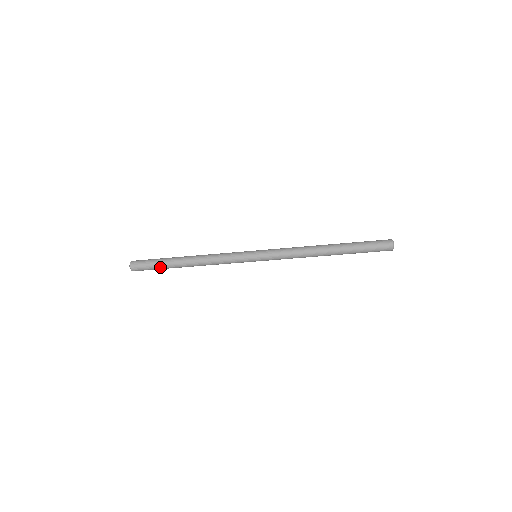
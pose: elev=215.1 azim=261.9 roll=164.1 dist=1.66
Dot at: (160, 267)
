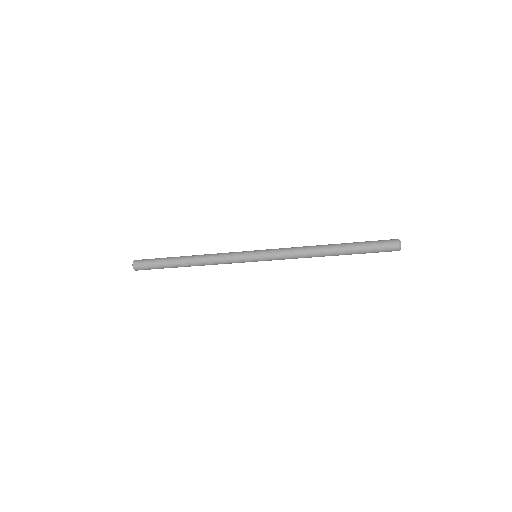
Dot at: (161, 266)
